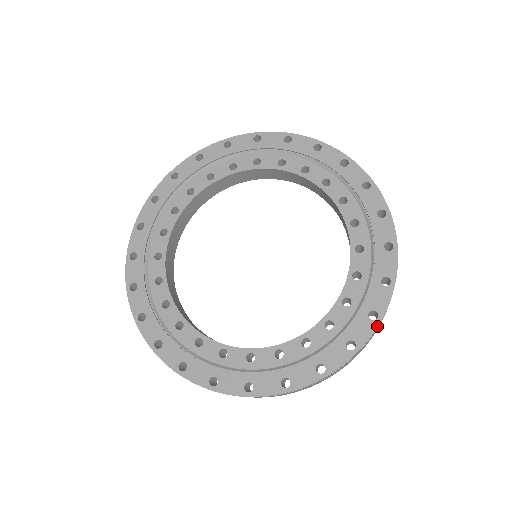
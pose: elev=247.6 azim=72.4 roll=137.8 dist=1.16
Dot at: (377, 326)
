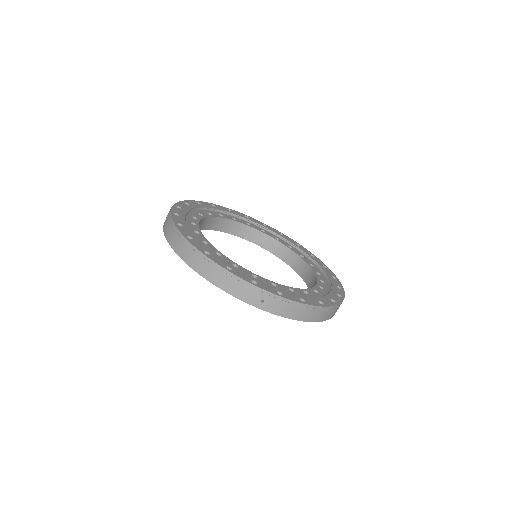
Dot at: (302, 303)
